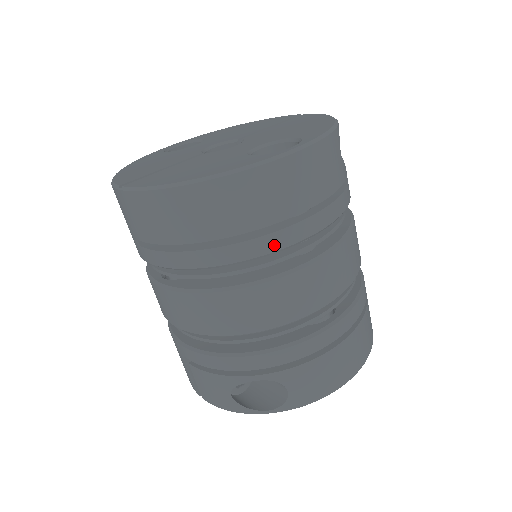
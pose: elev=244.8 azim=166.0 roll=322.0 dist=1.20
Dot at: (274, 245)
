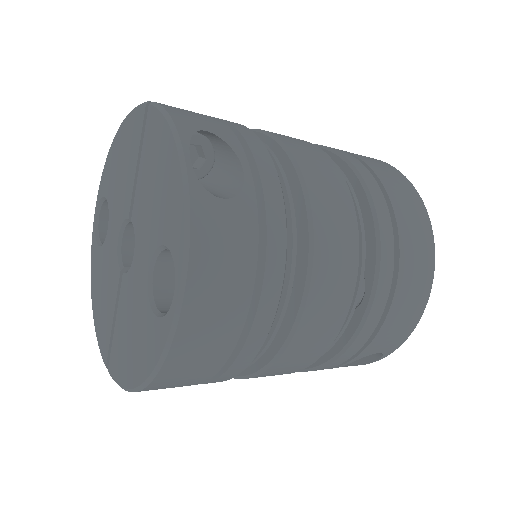
Dot at: (254, 349)
